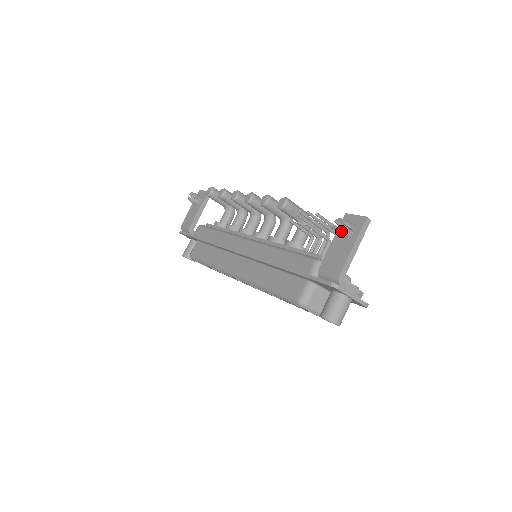
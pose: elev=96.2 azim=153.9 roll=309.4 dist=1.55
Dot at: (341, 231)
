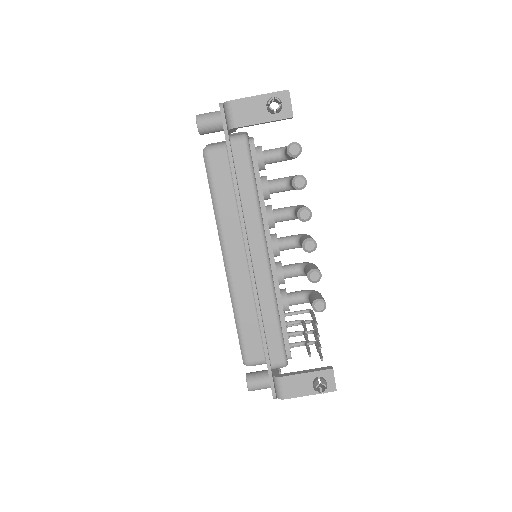
Dot at: (317, 392)
